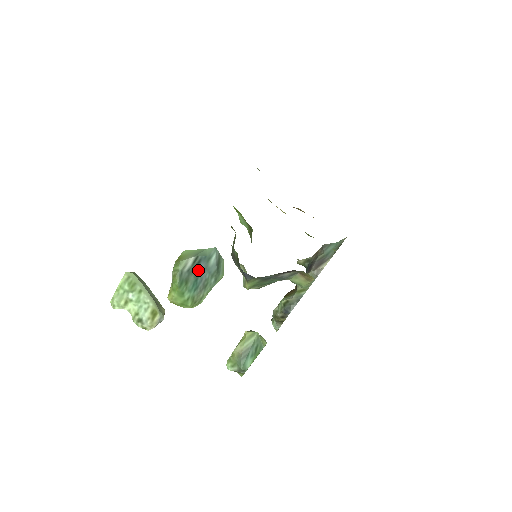
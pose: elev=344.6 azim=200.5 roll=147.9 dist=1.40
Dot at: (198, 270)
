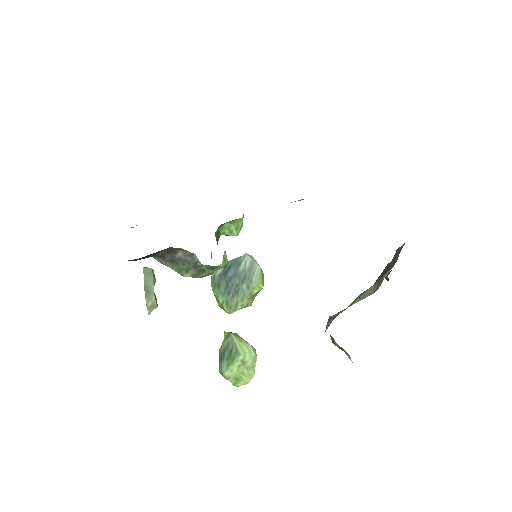
Dot at: (229, 275)
